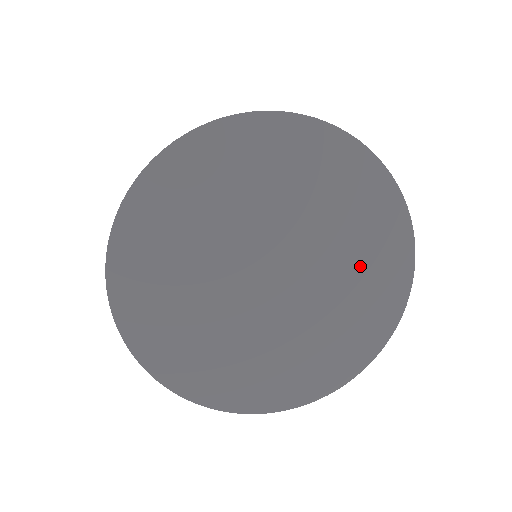
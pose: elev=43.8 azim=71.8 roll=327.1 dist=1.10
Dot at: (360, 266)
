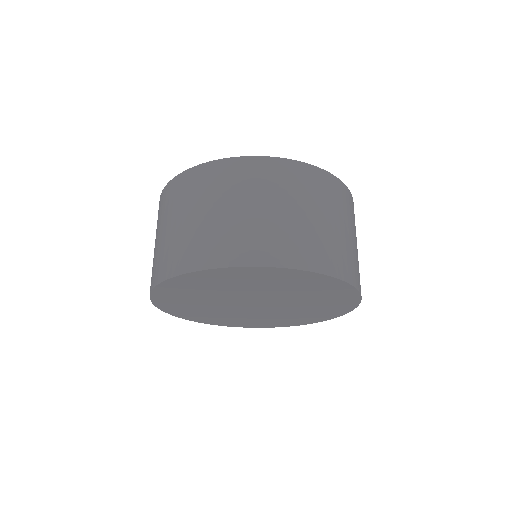
Dot at: (309, 292)
